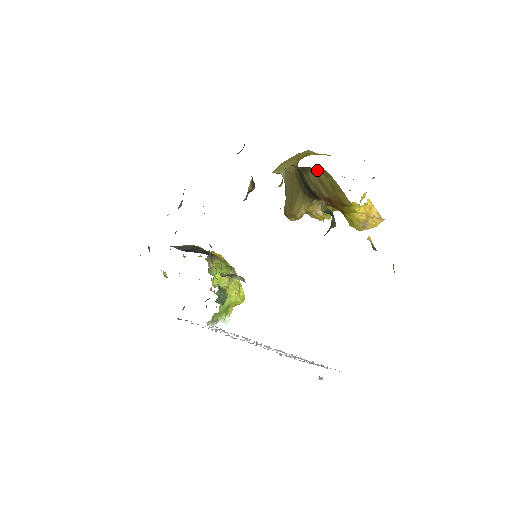
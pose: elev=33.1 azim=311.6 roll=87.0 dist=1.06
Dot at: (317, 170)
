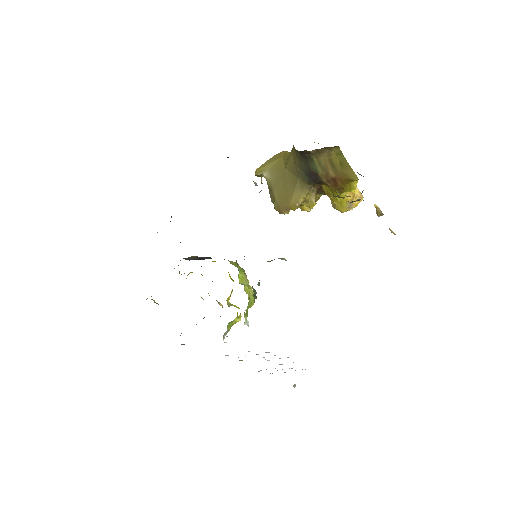
Dot at: (331, 150)
